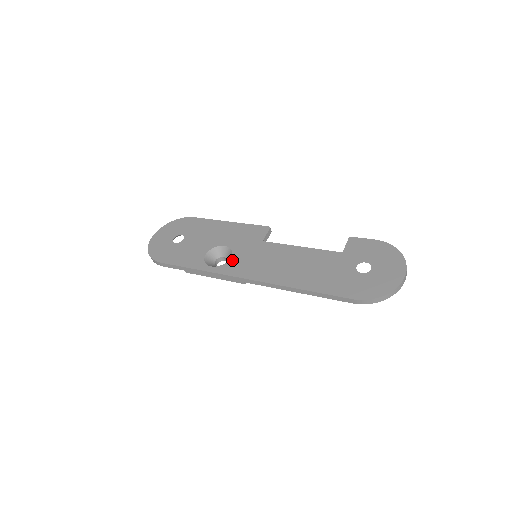
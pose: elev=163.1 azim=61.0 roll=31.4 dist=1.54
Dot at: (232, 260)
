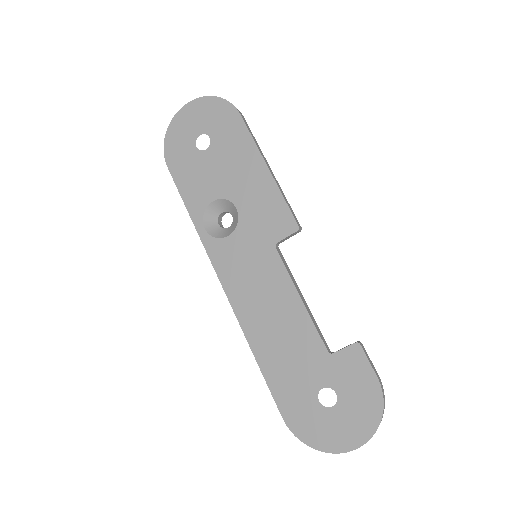
Dot at: (227, 241)
